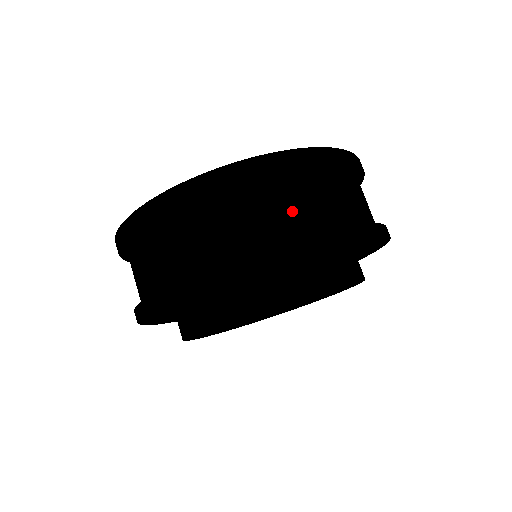
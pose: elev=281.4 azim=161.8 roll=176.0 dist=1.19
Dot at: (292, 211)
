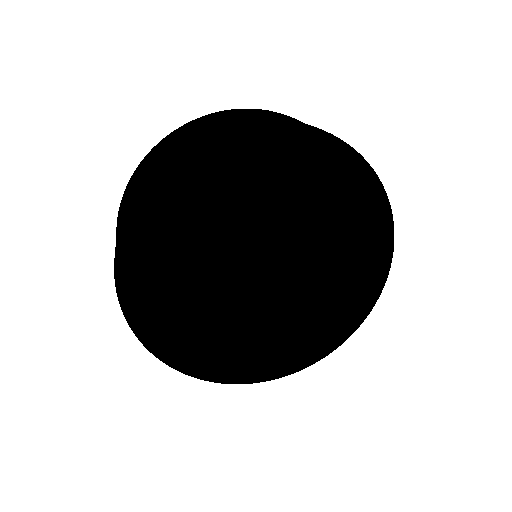
Dot at: occluded
